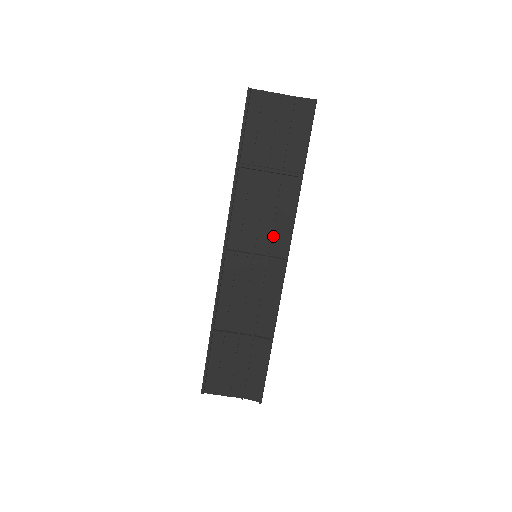
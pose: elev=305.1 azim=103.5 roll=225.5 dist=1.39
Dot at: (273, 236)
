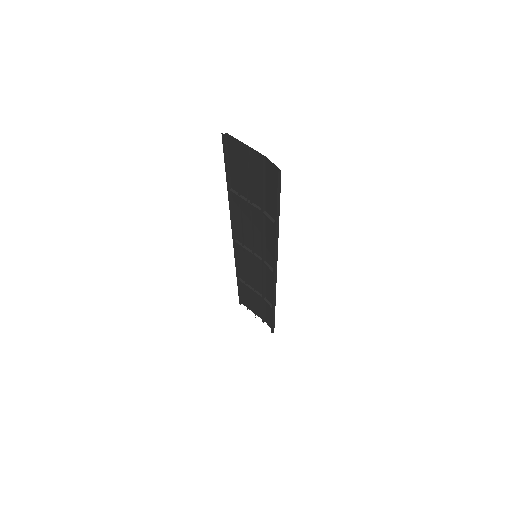
Dot at: (266, 251)
